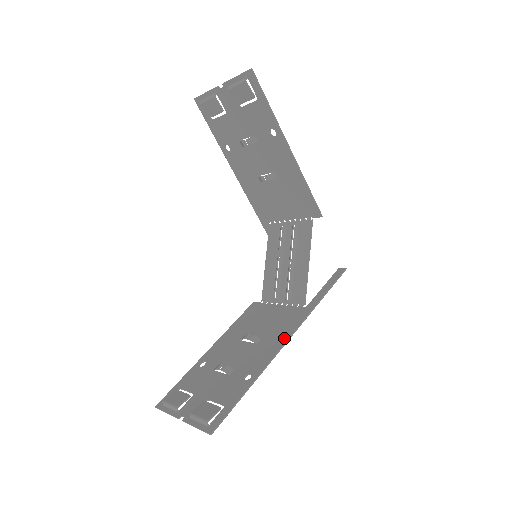
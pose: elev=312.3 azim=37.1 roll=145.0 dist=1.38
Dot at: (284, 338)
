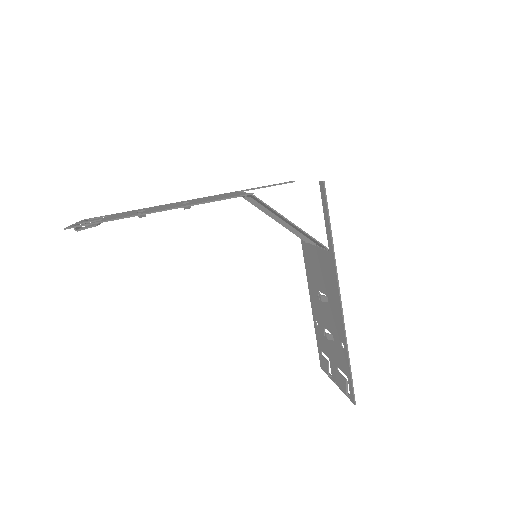
Dot at: (337, 298)
